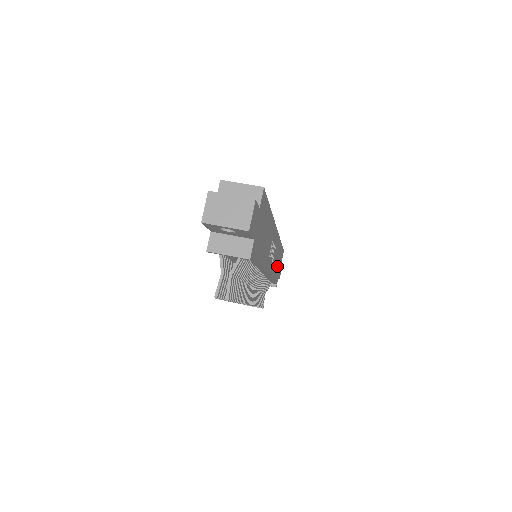
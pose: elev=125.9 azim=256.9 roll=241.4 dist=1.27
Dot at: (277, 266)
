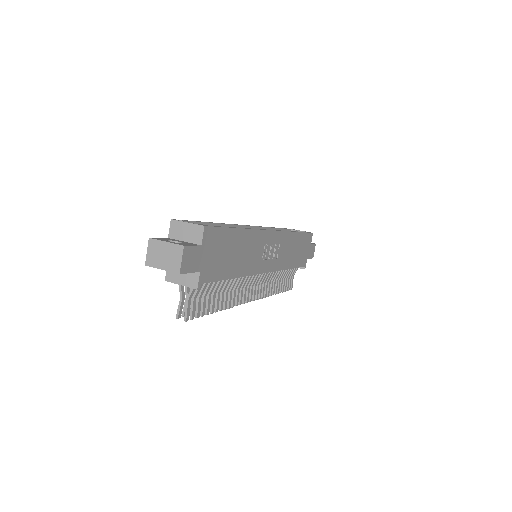
Dot at: (297, 253)
